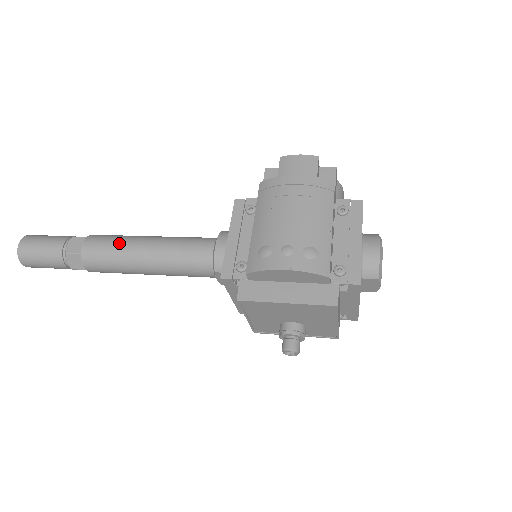
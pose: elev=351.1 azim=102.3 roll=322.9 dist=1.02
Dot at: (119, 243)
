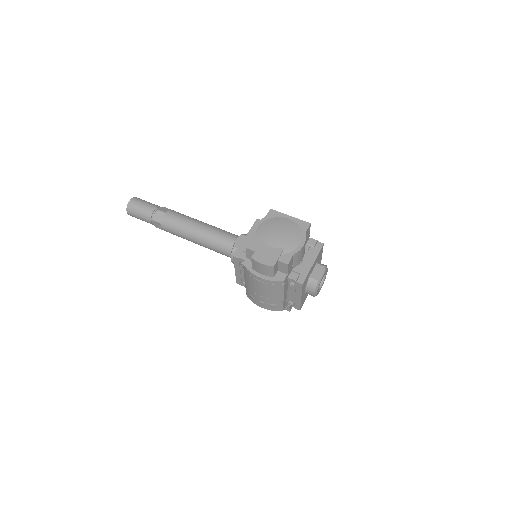
Dot at: (180, 235)
